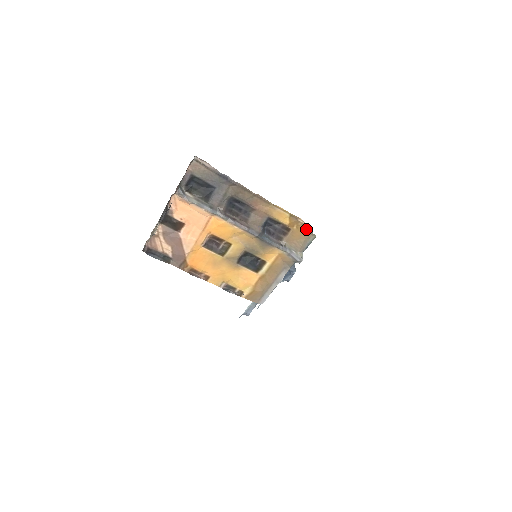
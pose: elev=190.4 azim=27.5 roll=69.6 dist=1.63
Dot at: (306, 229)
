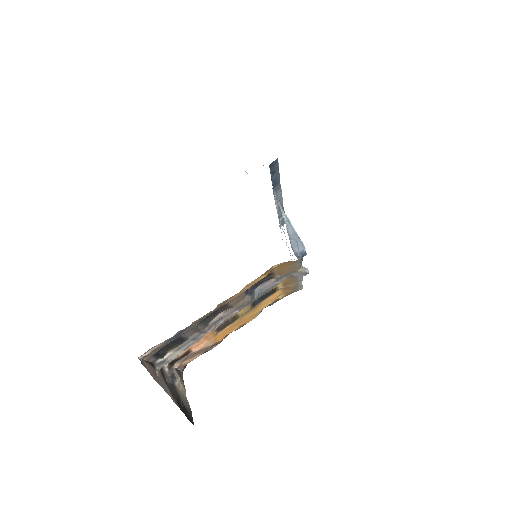
Dot at: (287, 263)
